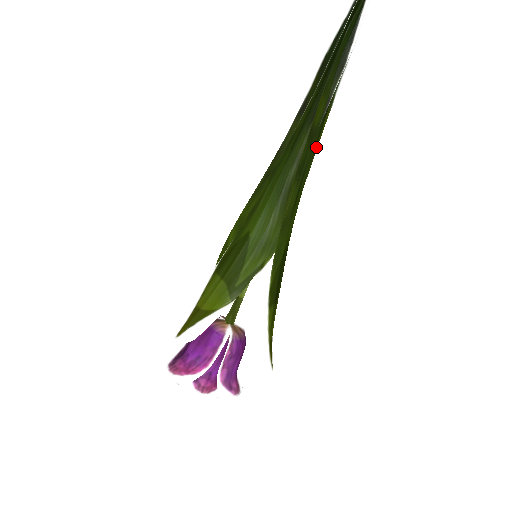
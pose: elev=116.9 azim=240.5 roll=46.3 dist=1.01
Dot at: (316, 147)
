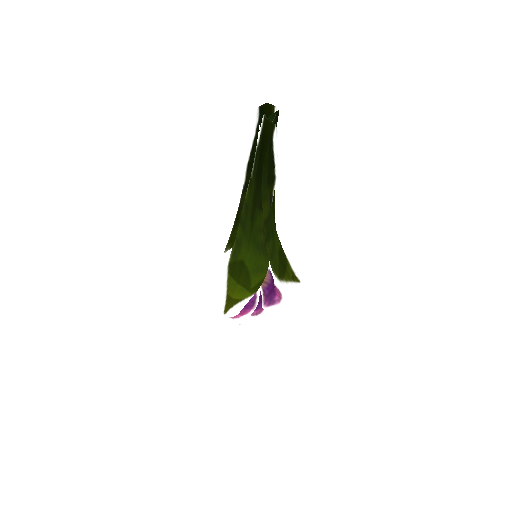
Dot at: (274, 198)
